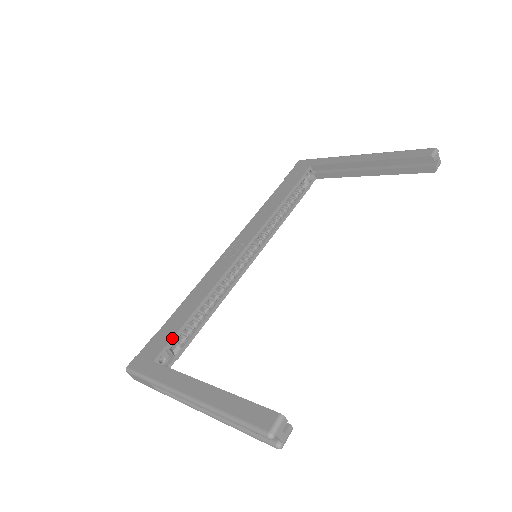
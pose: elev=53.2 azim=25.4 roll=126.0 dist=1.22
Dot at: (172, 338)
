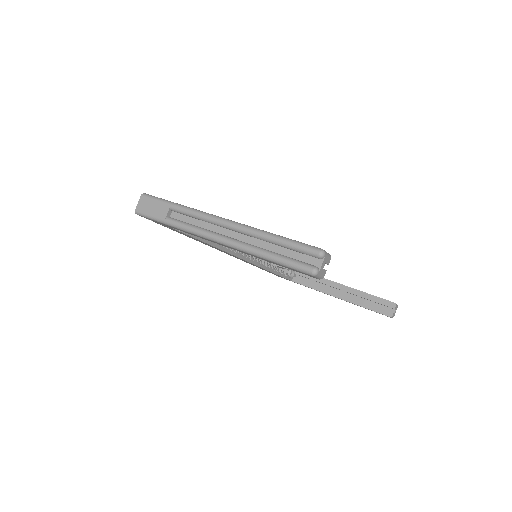
Dot at: occluded
